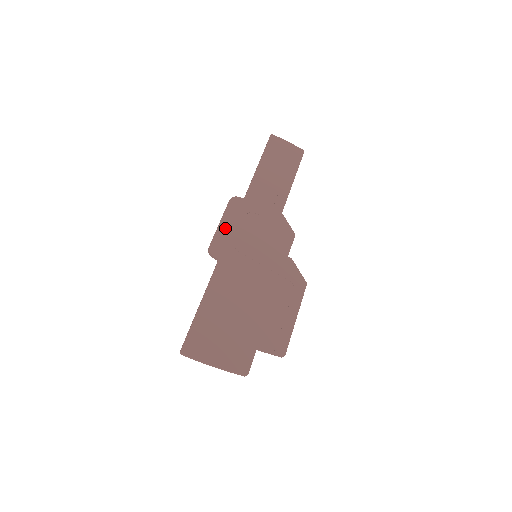
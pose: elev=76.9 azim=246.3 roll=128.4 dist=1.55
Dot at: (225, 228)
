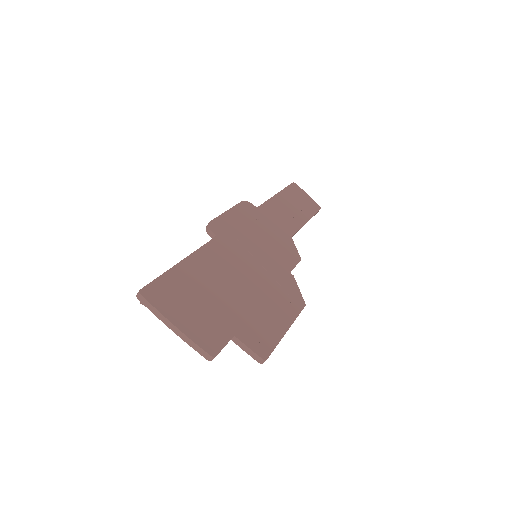
Dot at: (231, 217)
